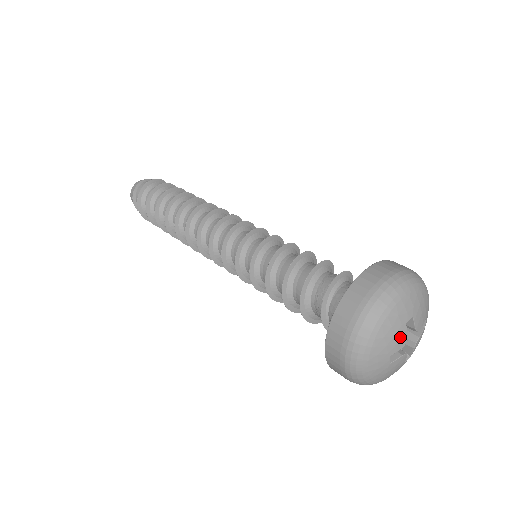
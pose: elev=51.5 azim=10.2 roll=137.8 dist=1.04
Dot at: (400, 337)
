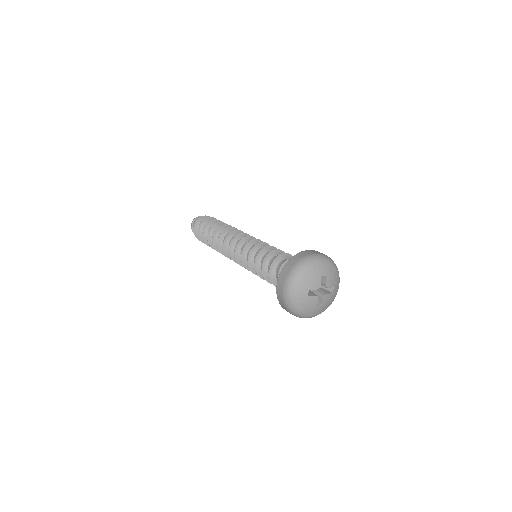
Dot at: (311, 301)
